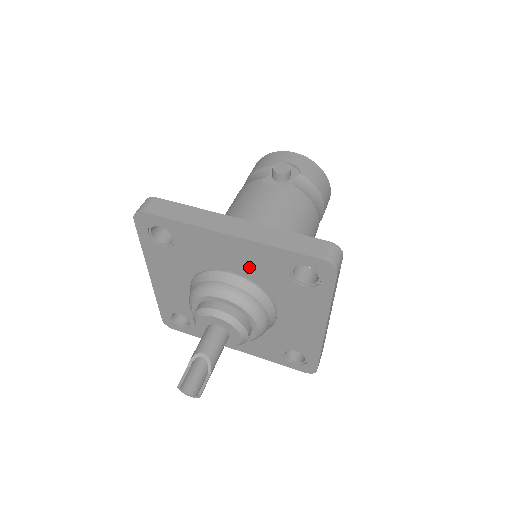
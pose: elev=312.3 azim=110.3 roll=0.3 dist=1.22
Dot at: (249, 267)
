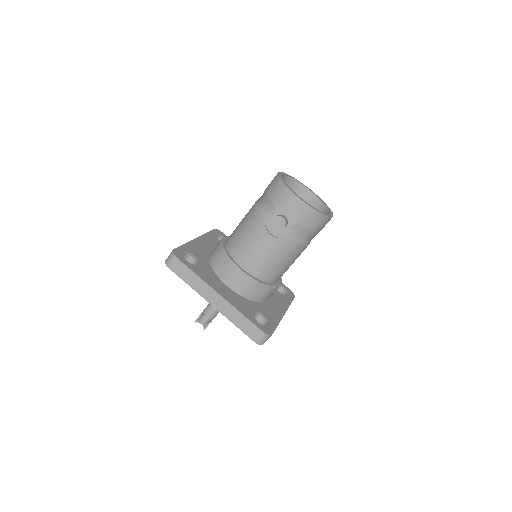
Dot at: occluded
